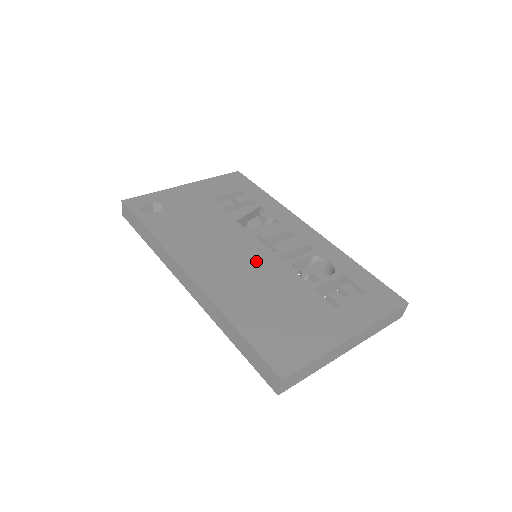
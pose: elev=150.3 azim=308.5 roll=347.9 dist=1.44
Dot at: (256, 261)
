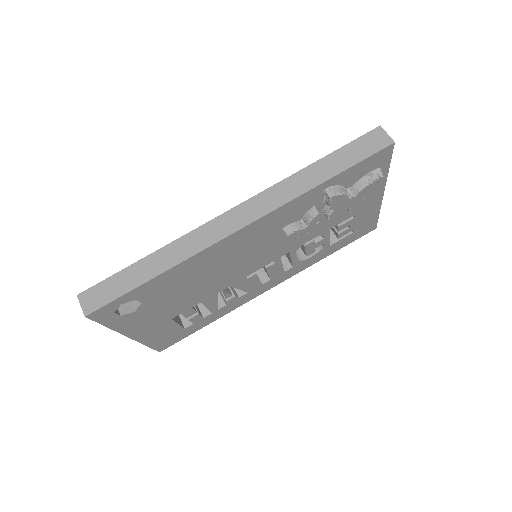
Dot at: occluded
